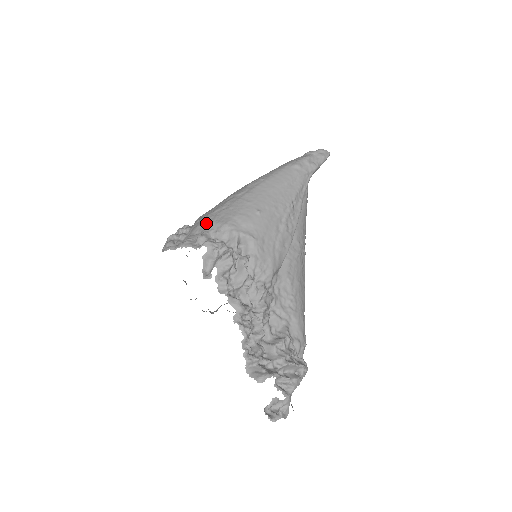
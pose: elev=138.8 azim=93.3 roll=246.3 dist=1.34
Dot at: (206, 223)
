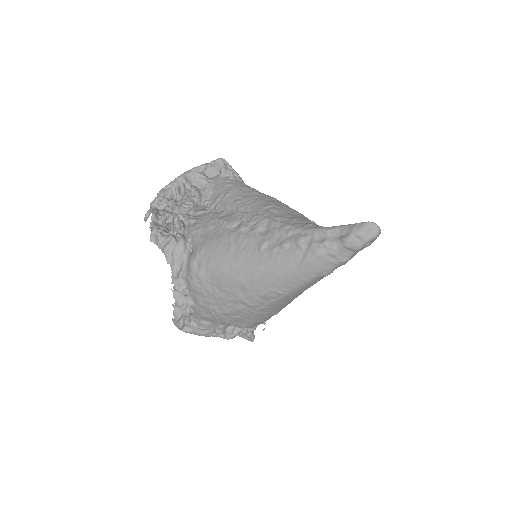
Dot at: (218, 321)
